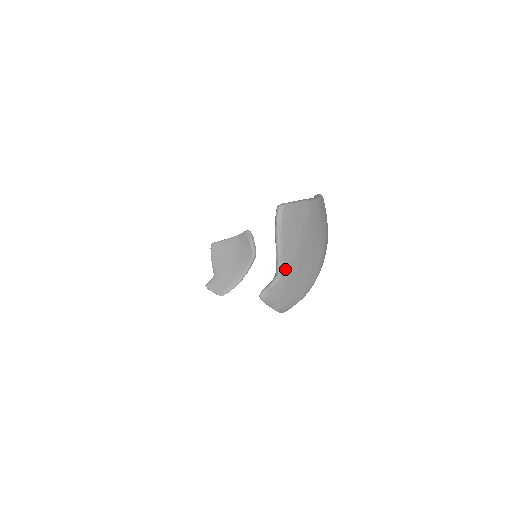
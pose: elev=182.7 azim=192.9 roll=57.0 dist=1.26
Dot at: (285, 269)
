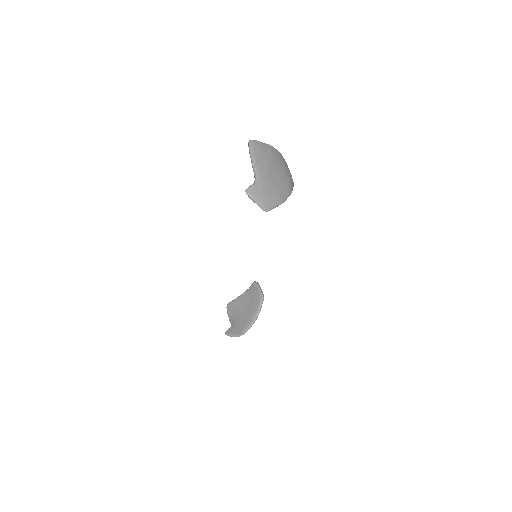
Dot at: (260, 175)
